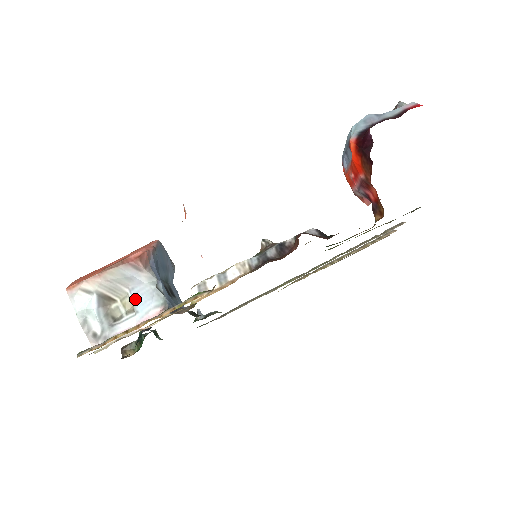
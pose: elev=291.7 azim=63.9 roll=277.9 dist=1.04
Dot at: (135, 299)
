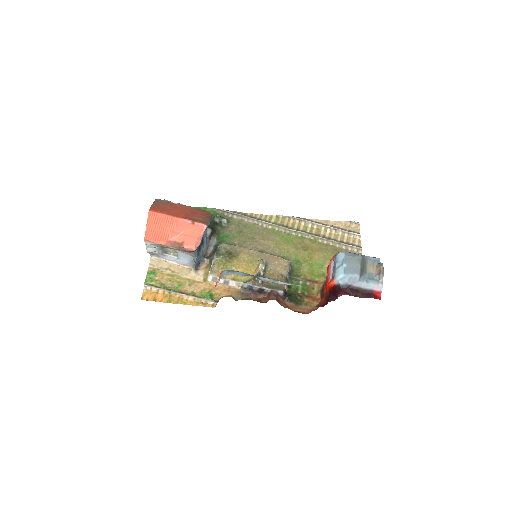
Dot at: (180, 255)
